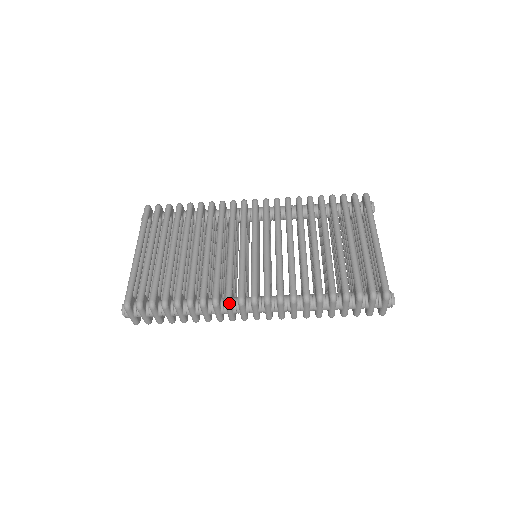
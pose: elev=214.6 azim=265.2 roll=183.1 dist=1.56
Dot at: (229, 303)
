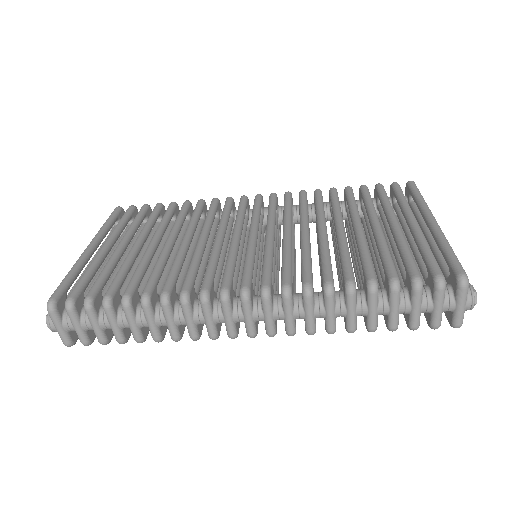
Dot at: (205, 297)
